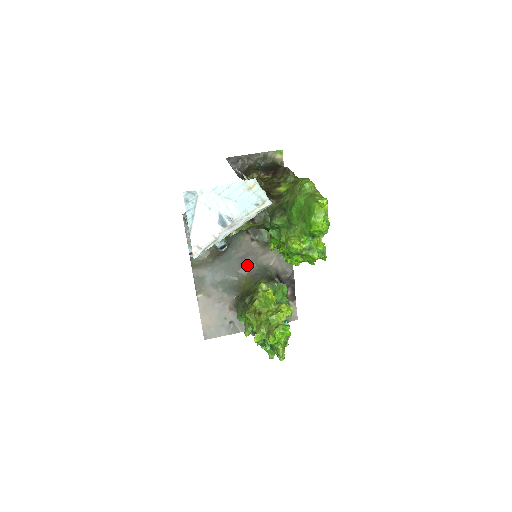
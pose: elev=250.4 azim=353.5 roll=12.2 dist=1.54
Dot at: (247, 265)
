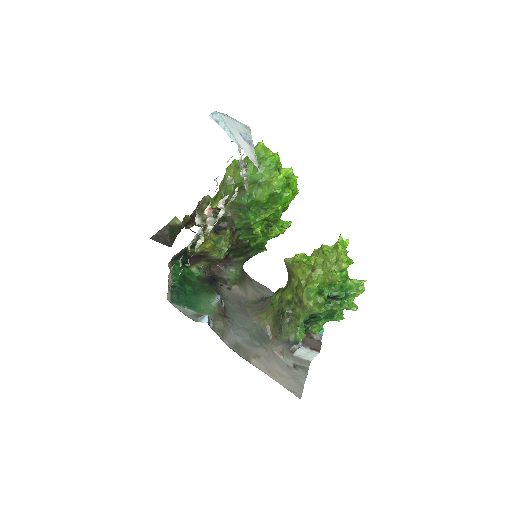
Dot at: (248, 308)
